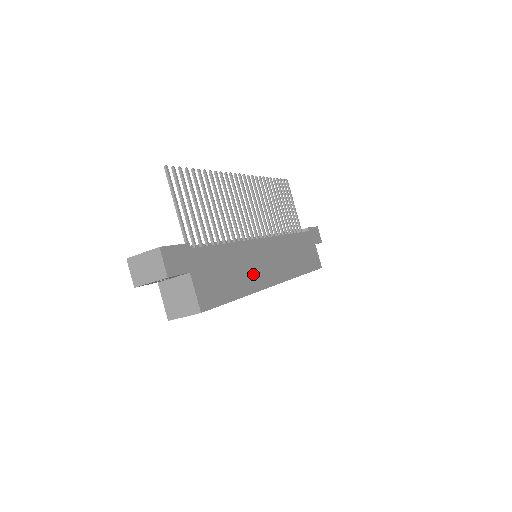
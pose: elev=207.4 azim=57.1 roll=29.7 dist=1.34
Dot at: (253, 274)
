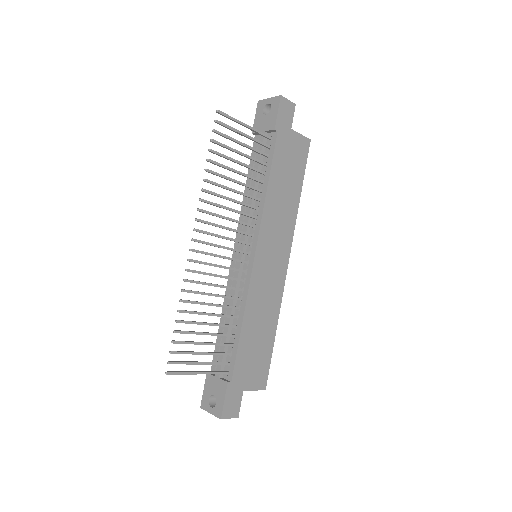
Dot at: (270, 300)
